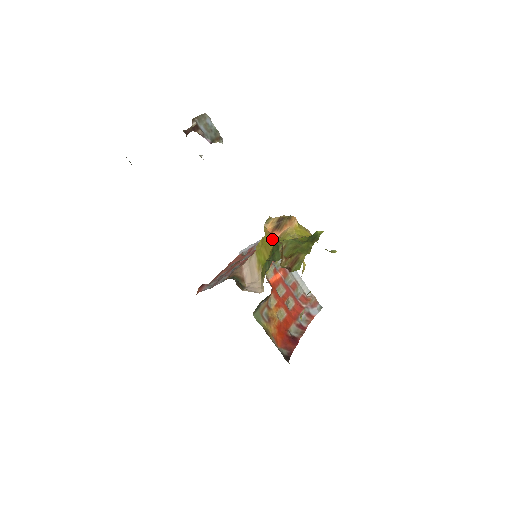
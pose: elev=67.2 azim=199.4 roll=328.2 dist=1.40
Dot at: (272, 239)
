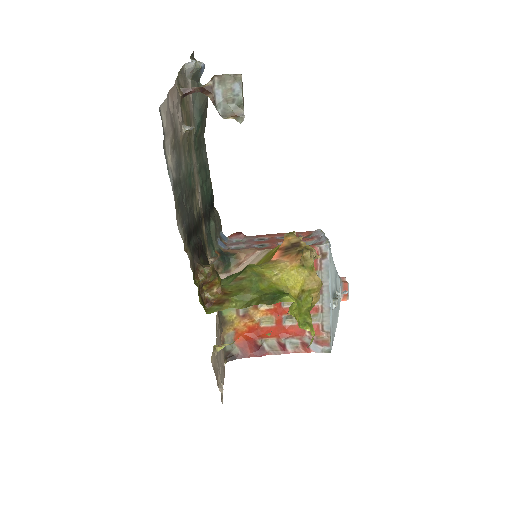
Dot at: occluded
